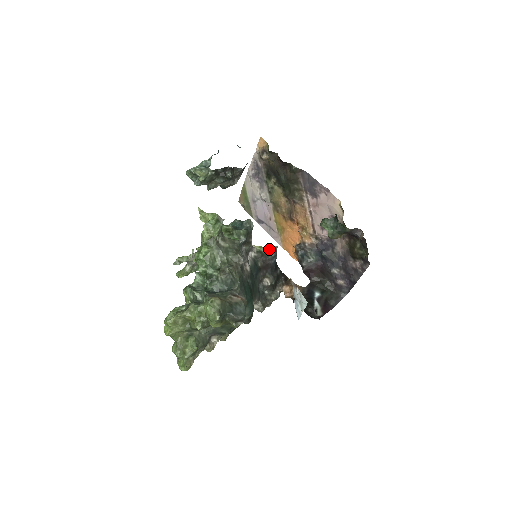
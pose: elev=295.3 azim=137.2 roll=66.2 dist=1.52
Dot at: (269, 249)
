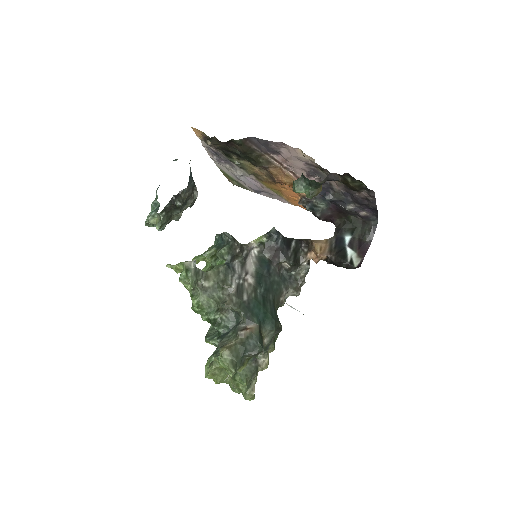
Dot at: (267, 236)
